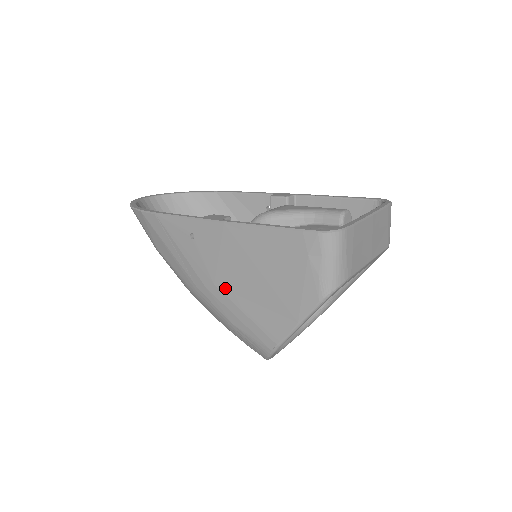
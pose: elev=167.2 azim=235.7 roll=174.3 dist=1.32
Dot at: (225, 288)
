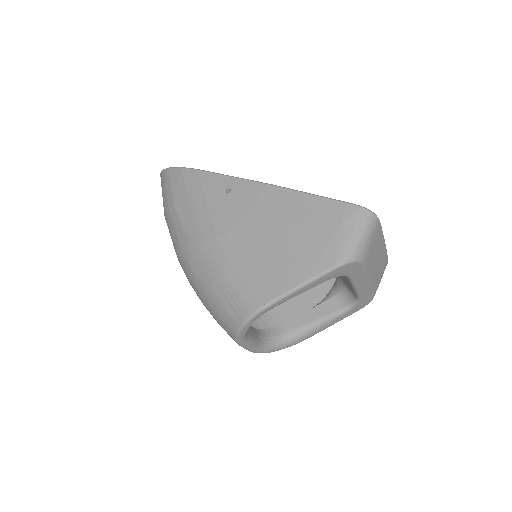
Dot at: (239, 240)
